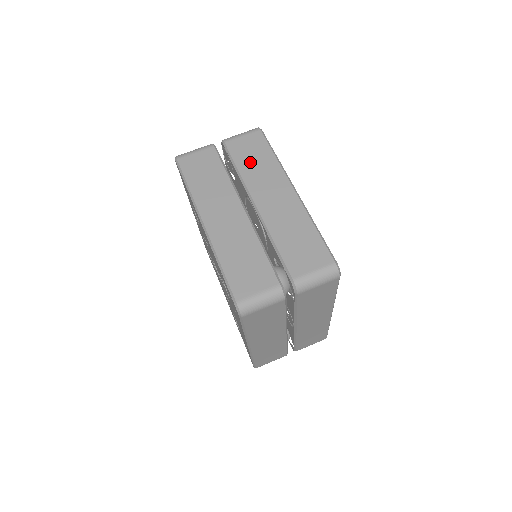
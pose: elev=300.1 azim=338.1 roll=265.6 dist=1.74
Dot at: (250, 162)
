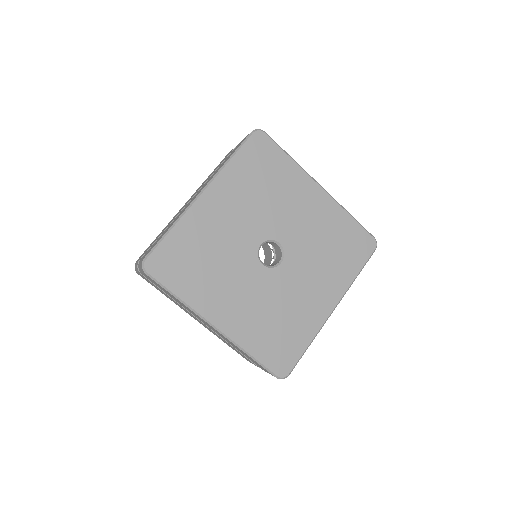
Dot at: (171, 296)
